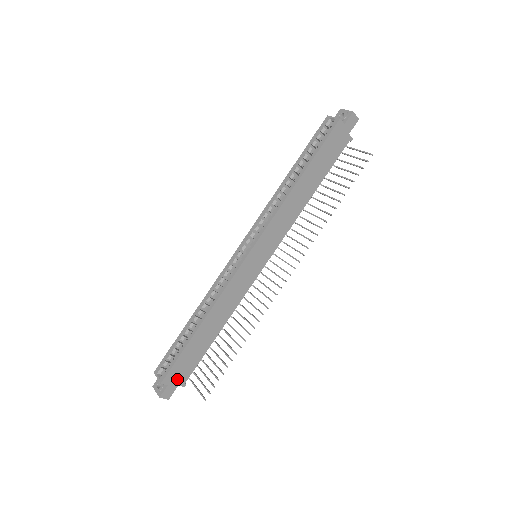
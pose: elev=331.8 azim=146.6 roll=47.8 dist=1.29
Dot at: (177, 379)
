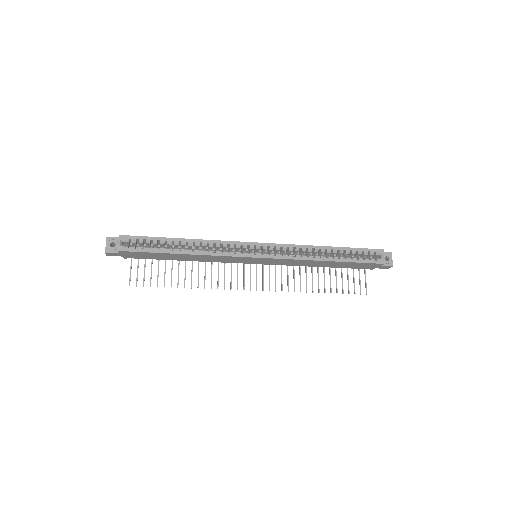
Dot at: (128, 255)
